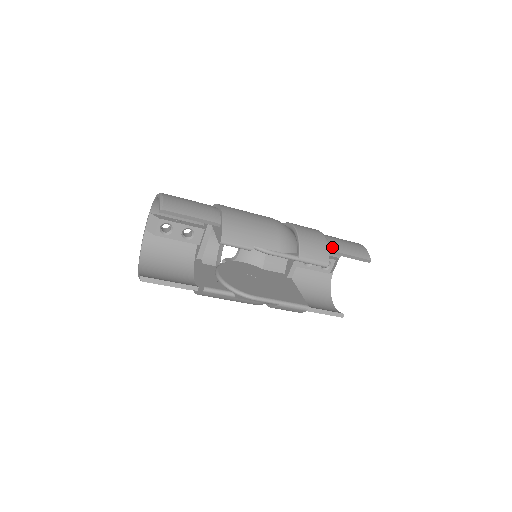
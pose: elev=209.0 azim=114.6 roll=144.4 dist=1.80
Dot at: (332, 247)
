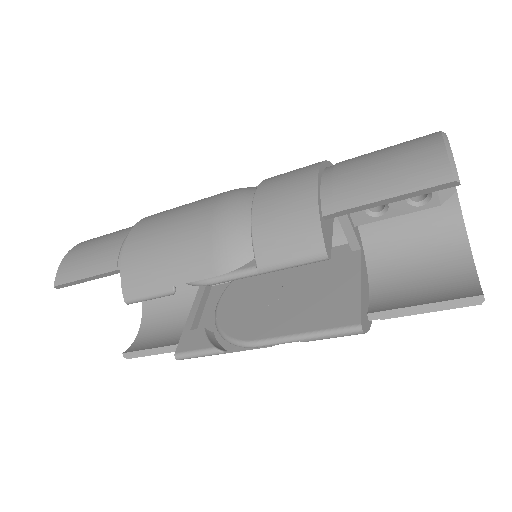
Dot at: (336, 202)
